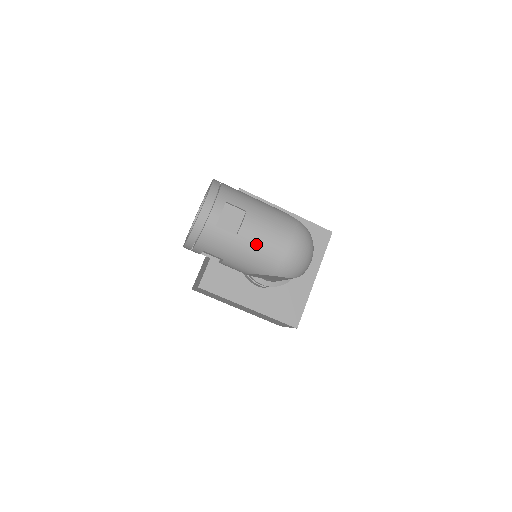
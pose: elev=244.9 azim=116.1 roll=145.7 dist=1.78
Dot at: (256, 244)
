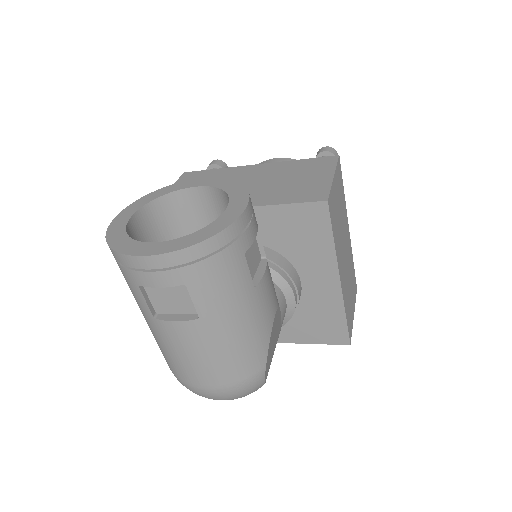
Dot at: (168, 346)
